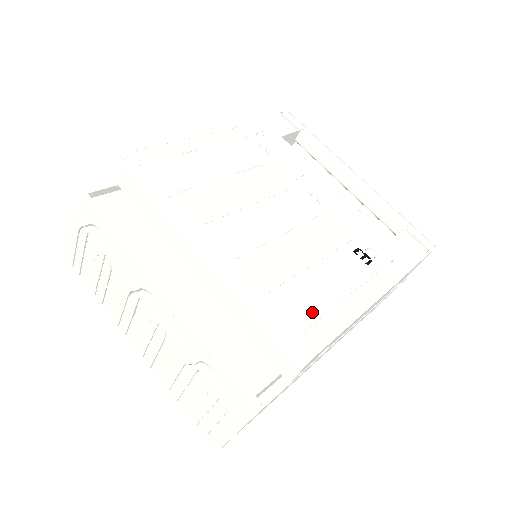
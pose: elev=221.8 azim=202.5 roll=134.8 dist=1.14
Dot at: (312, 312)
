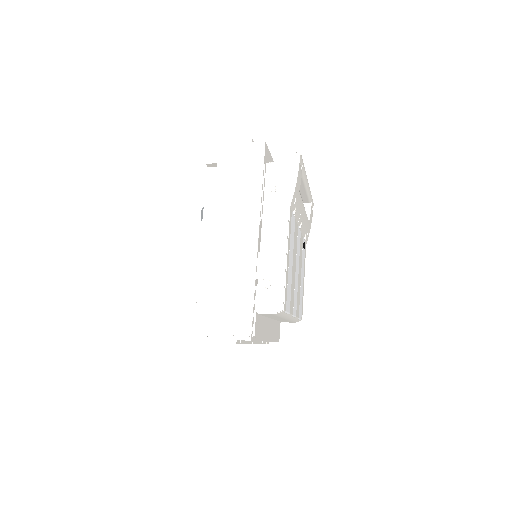
Dot at: occluded
